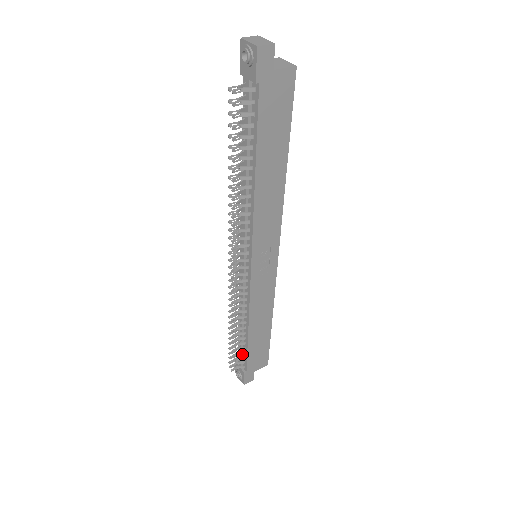
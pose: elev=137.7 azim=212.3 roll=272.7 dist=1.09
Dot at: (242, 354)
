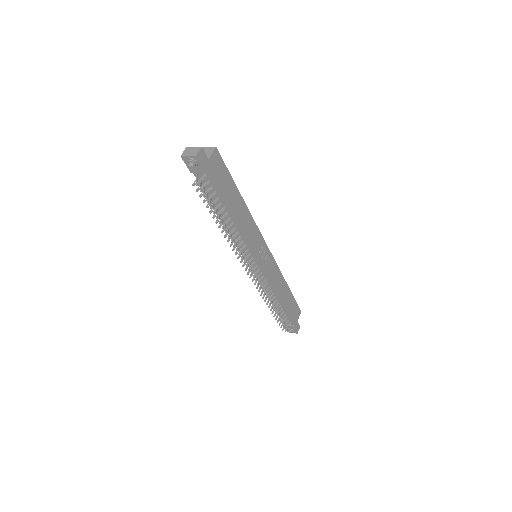
Dot at: (284, 317)
